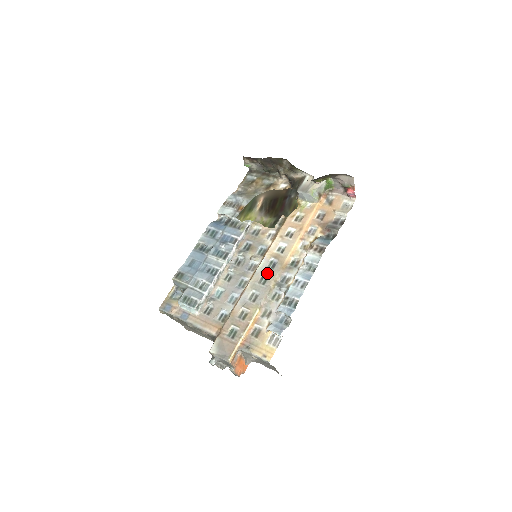
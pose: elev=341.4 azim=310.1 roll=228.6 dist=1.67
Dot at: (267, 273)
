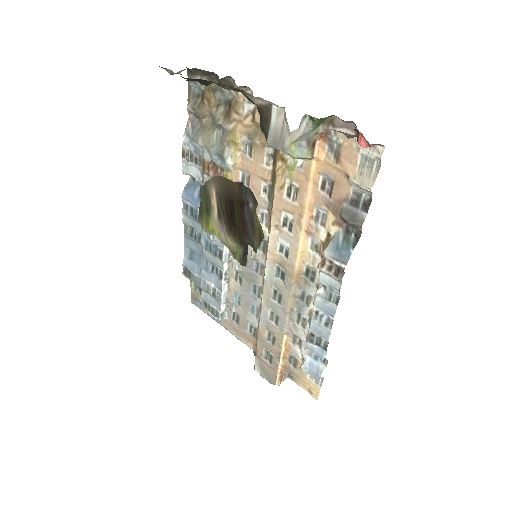
Dot at: (278, 288)
